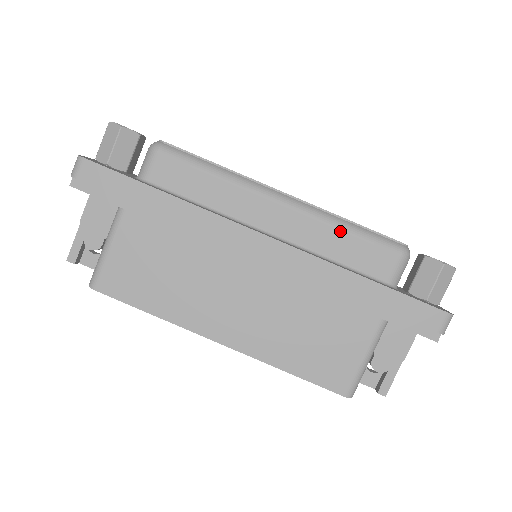
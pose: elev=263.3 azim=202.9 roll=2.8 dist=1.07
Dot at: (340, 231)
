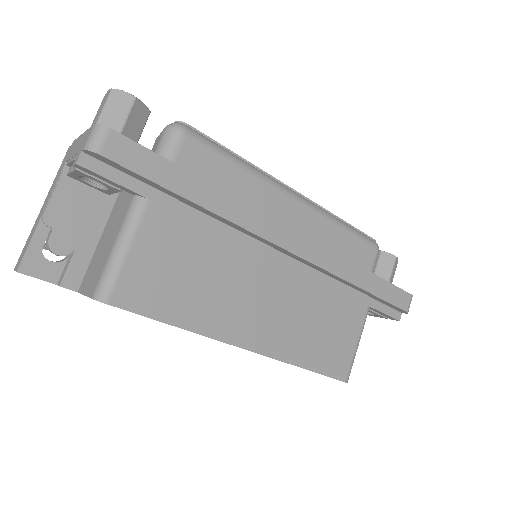
Dot at: (340, 229)
